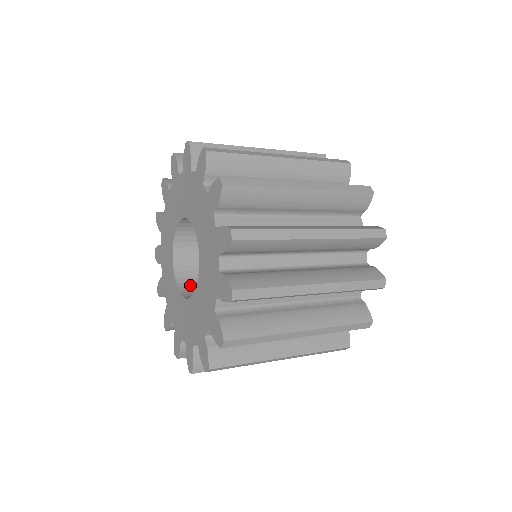
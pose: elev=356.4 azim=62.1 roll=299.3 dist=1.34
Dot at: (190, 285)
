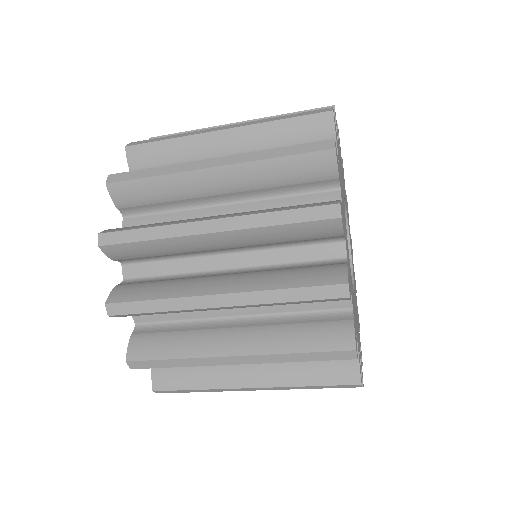
Dot at: occluded
